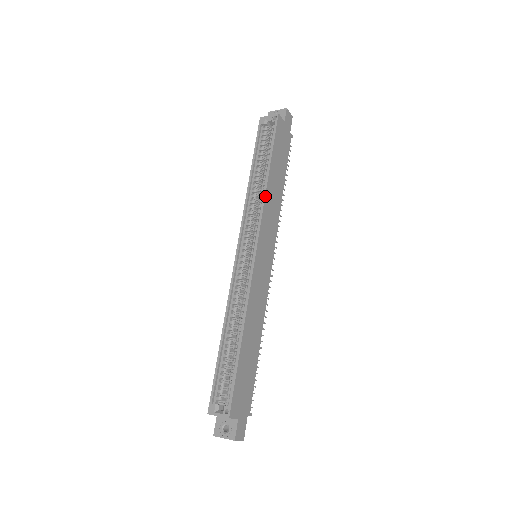
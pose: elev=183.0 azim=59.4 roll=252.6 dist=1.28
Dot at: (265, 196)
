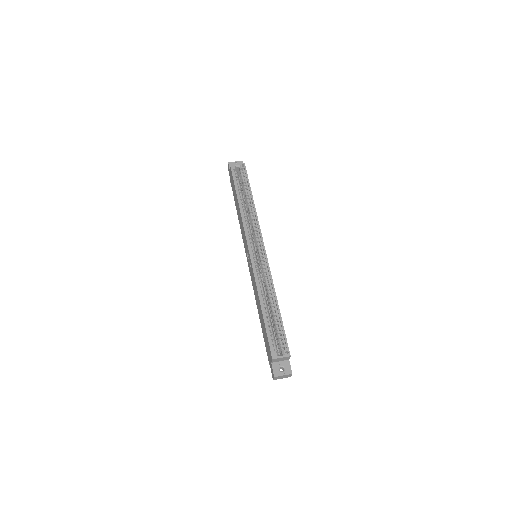
Dot at: occluded
